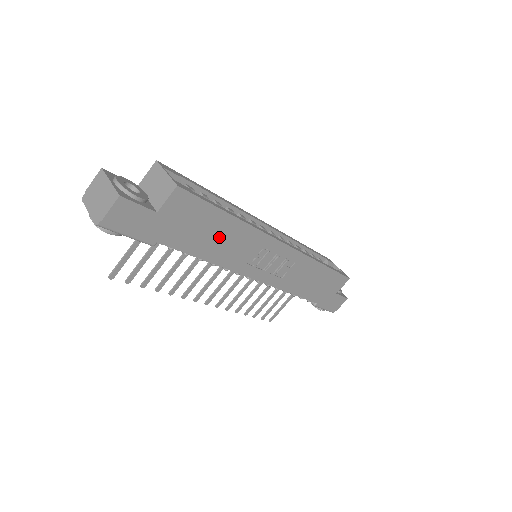
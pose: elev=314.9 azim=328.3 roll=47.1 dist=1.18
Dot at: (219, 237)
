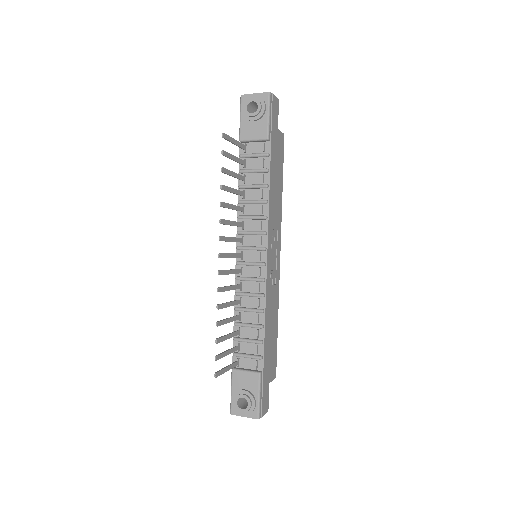
Dot at: (276, 188)
